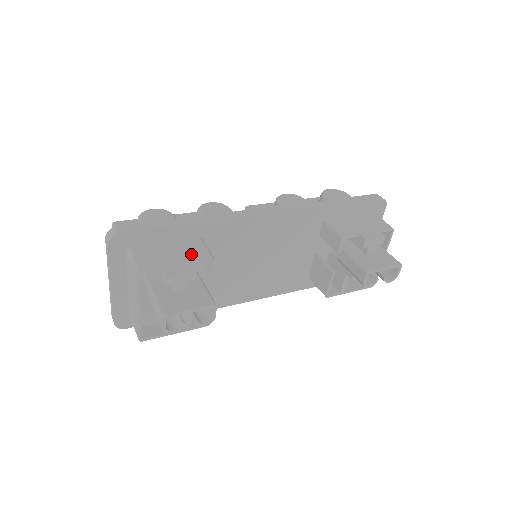
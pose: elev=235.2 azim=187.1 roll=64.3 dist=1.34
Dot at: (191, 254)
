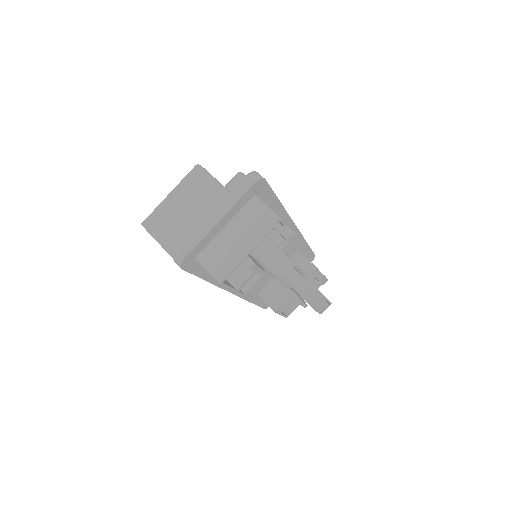
Dot at: occluded
